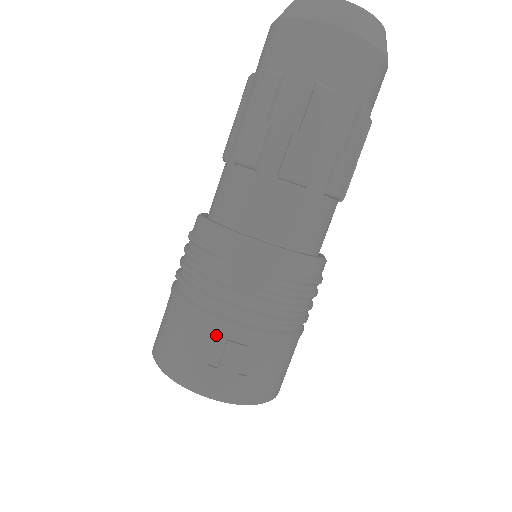
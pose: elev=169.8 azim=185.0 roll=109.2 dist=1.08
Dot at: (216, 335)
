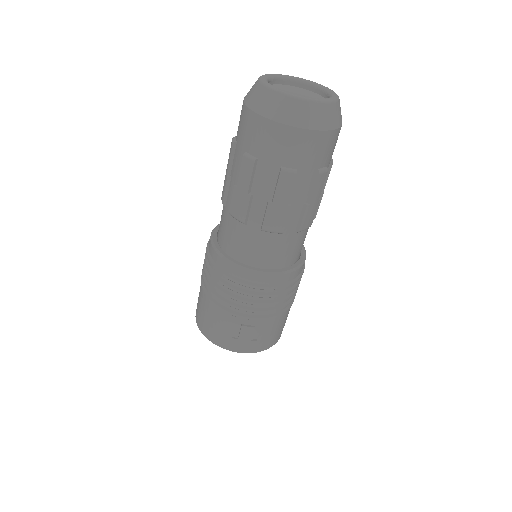
Dot at: (234, 322)
